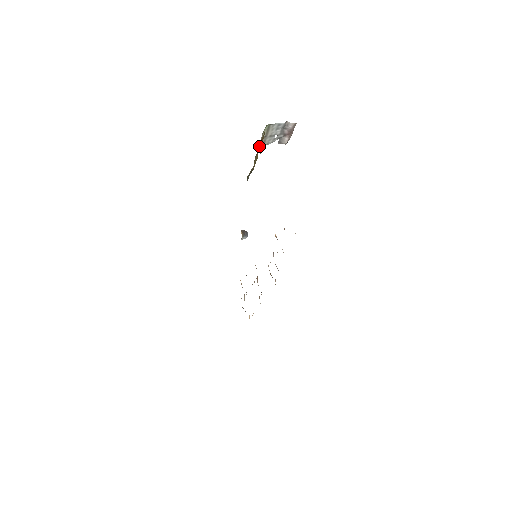
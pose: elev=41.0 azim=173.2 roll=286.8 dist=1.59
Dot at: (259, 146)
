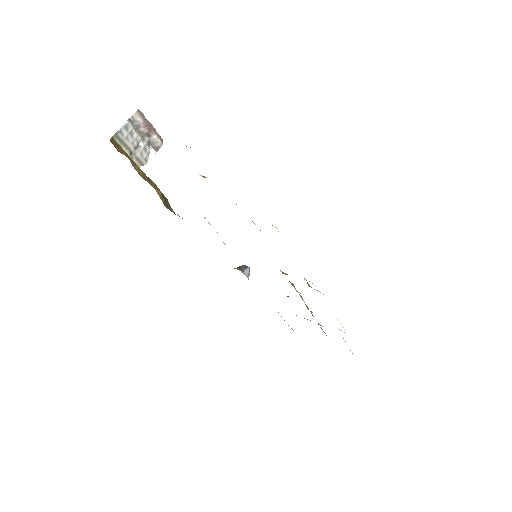
Dot at: occluded
